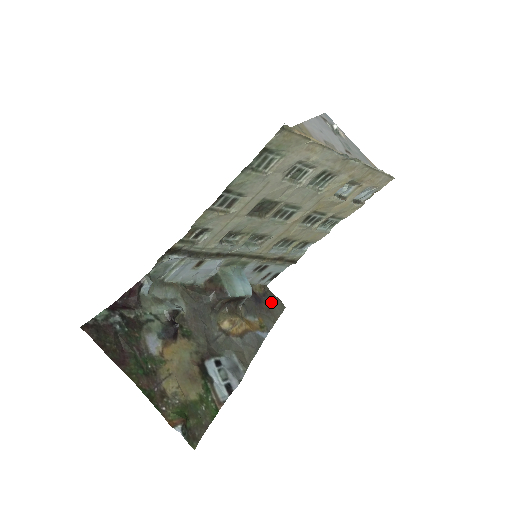
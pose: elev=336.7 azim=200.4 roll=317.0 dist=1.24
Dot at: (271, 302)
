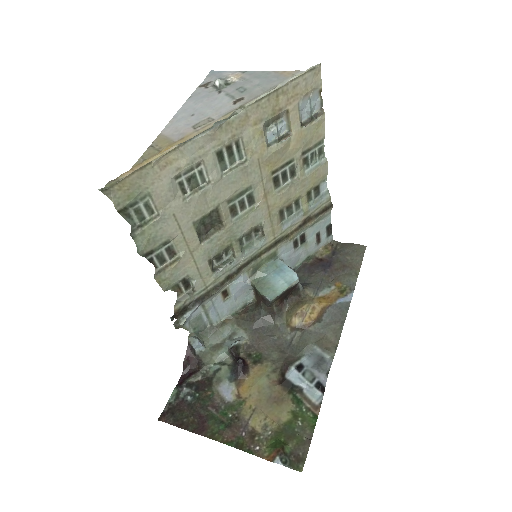
Dot at: (345, 255)
